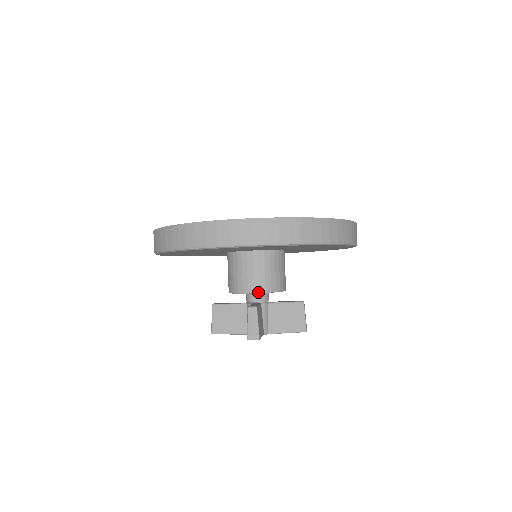
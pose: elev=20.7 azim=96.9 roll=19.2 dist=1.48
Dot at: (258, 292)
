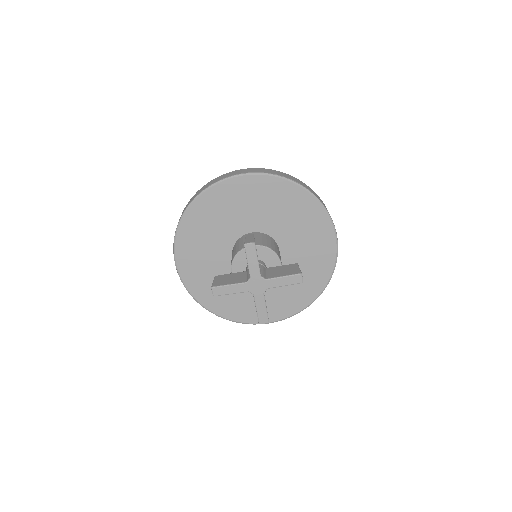
Dot at: (256, 245)
